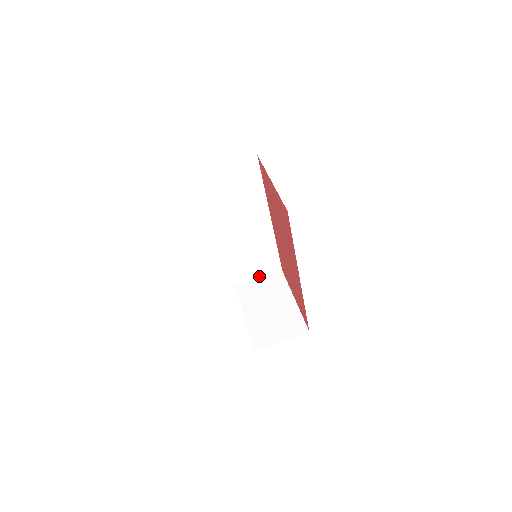
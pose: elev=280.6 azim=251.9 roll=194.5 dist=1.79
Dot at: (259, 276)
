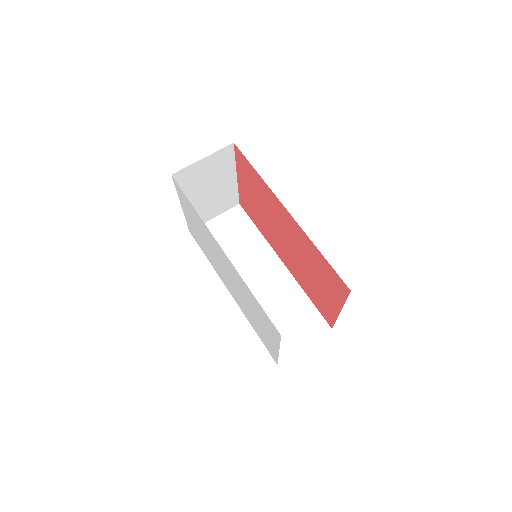
Dot at: (304, 343)
